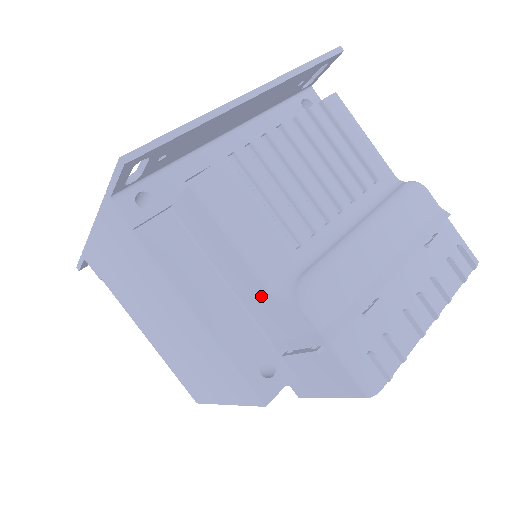
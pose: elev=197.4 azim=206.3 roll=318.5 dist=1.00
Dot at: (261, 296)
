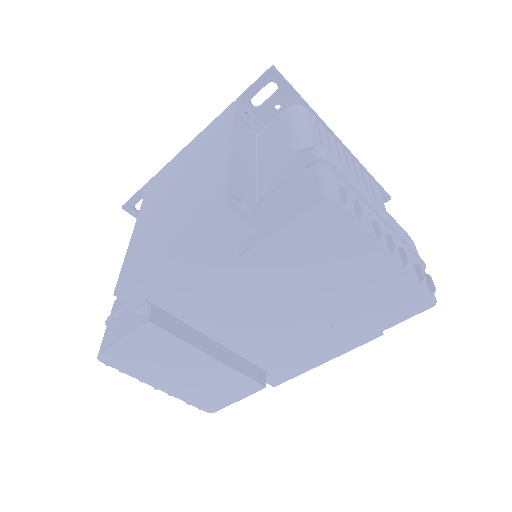
Dot at: (282, 160)
